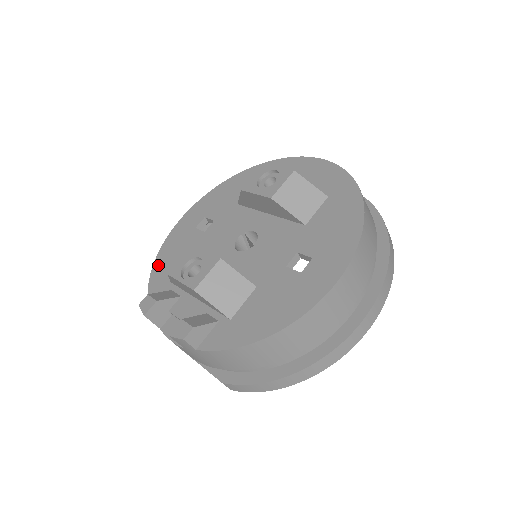
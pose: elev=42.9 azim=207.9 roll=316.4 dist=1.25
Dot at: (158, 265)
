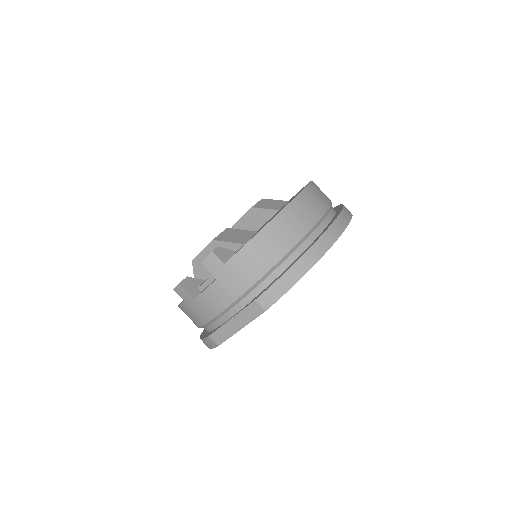
Dot at: (183, 300)
